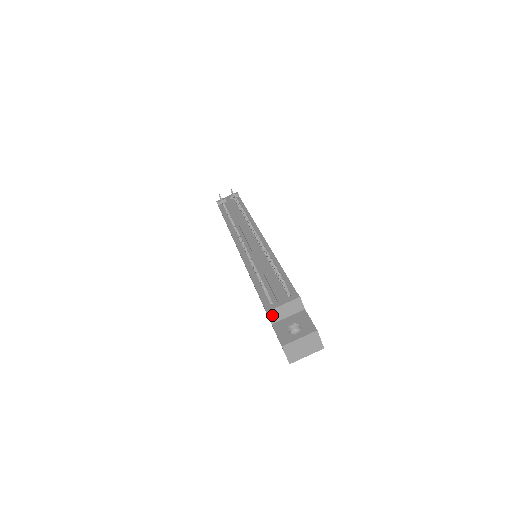
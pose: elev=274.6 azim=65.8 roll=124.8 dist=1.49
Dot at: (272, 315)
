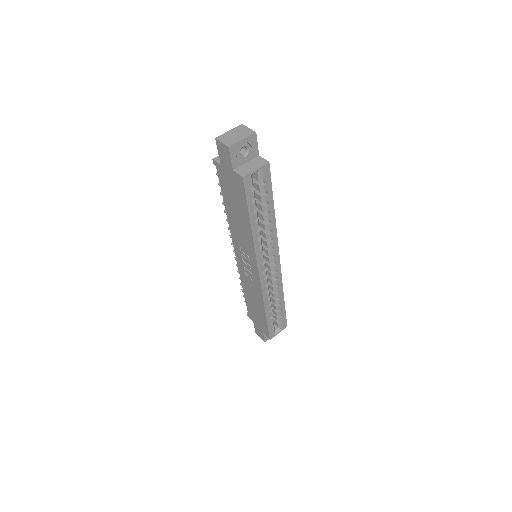
Dot at: (218, 160)
